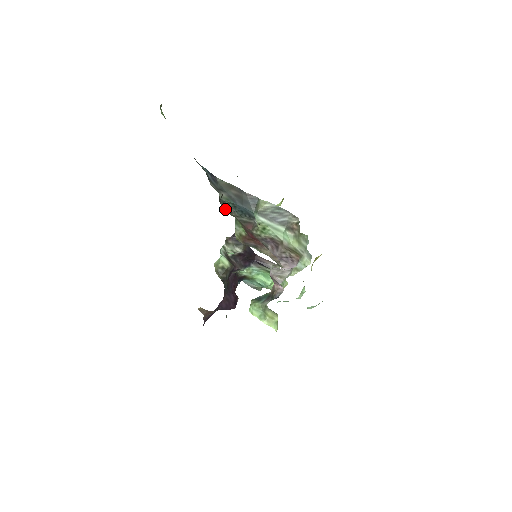
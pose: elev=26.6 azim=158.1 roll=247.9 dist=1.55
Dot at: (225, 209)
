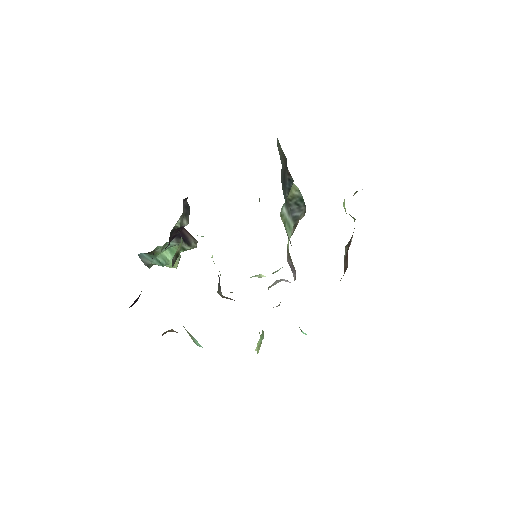
Dot at: occluded
